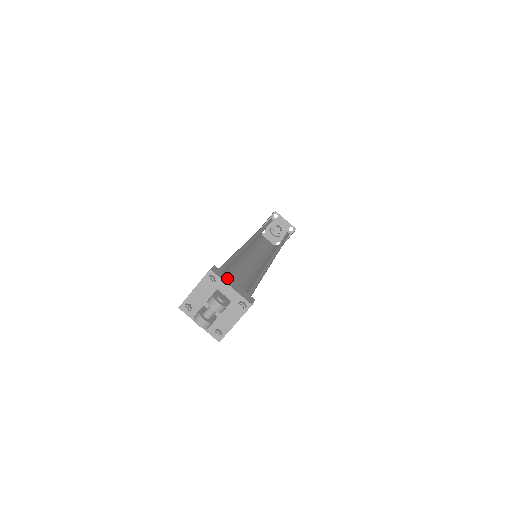
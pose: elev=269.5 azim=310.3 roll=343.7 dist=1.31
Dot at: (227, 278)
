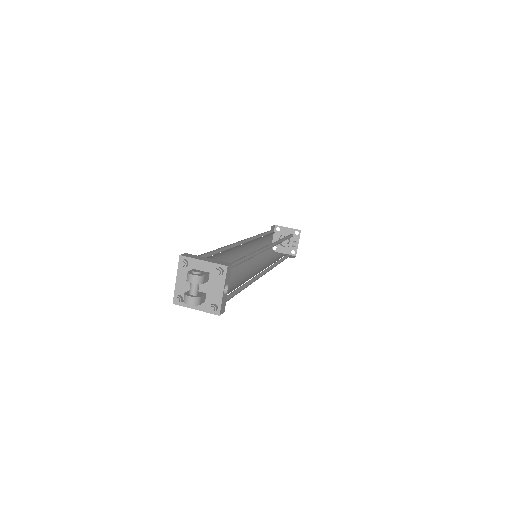
Dot at: (199, 257)
